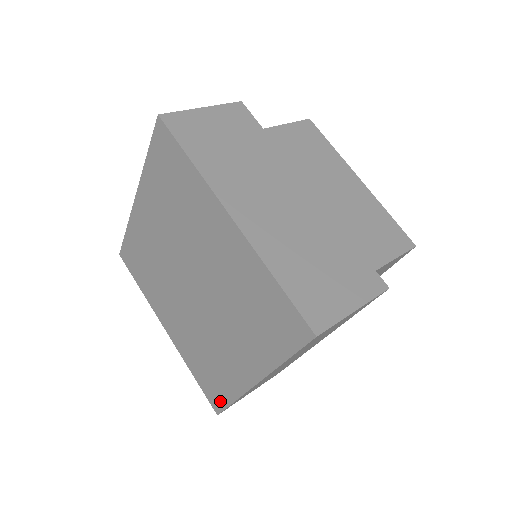
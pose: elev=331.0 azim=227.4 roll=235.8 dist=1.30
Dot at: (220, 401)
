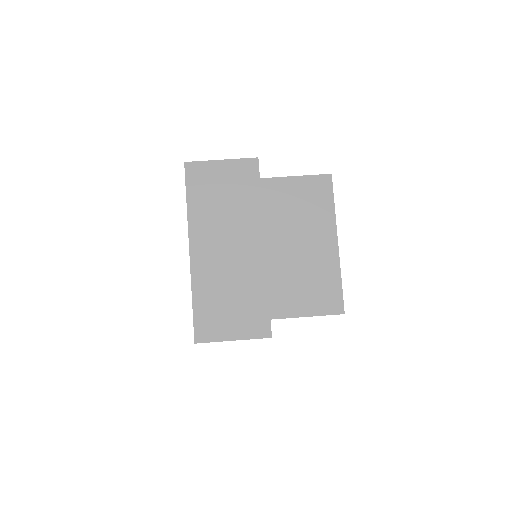
Dot at: occluded
